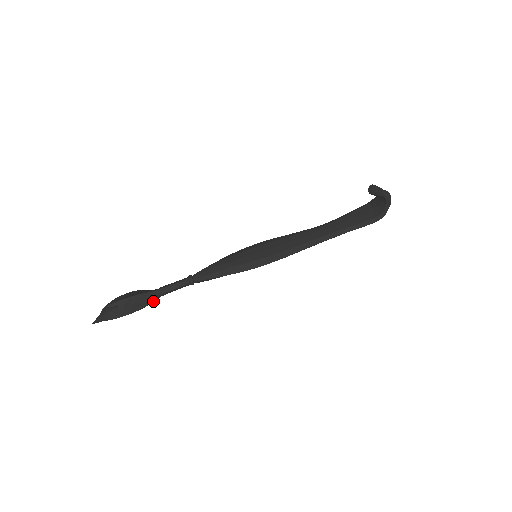
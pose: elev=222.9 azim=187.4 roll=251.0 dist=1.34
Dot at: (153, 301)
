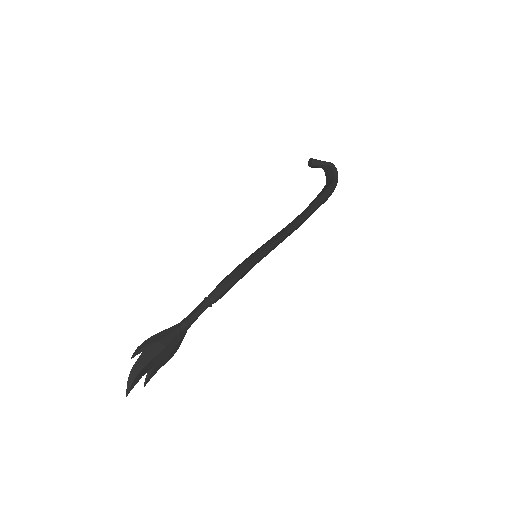
Dot at: (178, 335)
